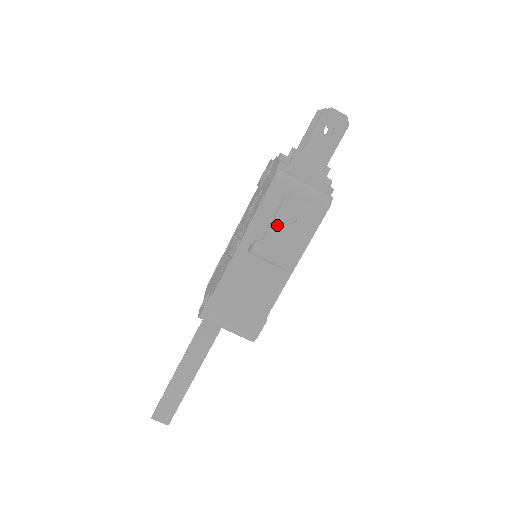
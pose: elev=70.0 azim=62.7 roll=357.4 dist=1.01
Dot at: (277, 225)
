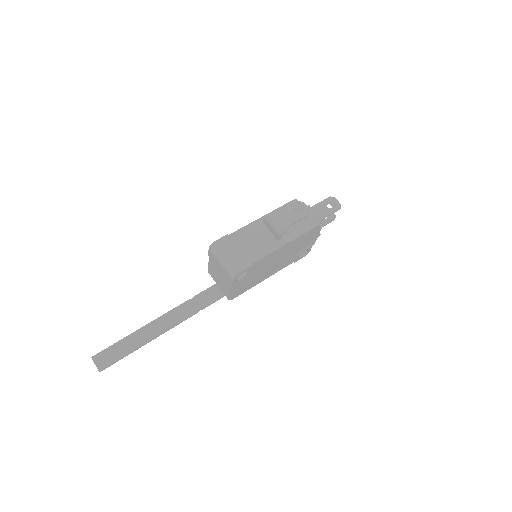
Dot at: (288, 210)
